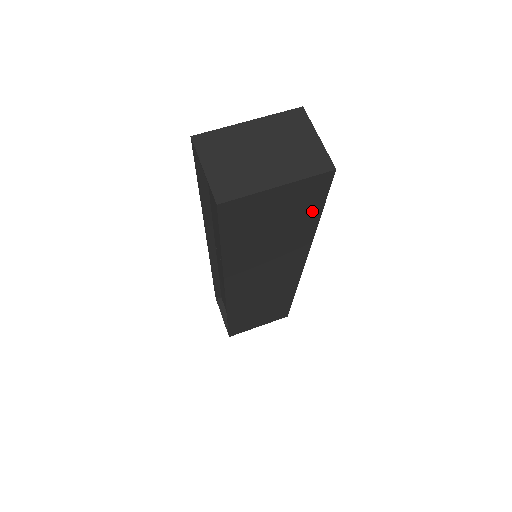
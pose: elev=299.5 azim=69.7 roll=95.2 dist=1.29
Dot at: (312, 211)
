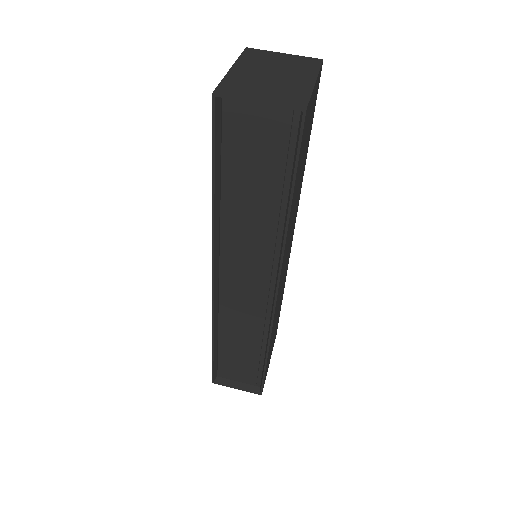
Dot at: (310, 129)
